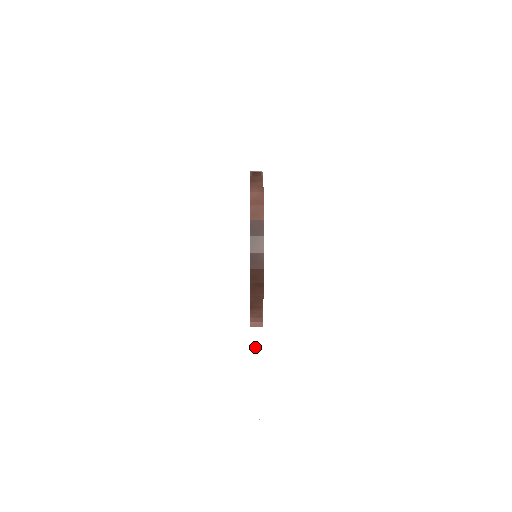
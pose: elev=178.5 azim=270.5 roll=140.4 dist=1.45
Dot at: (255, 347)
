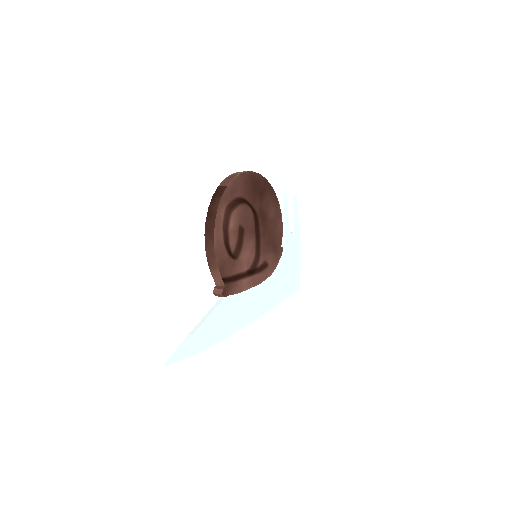
Dot at: (210, 310)
